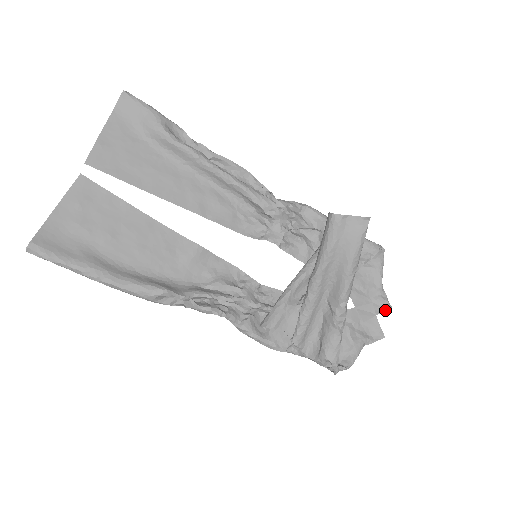
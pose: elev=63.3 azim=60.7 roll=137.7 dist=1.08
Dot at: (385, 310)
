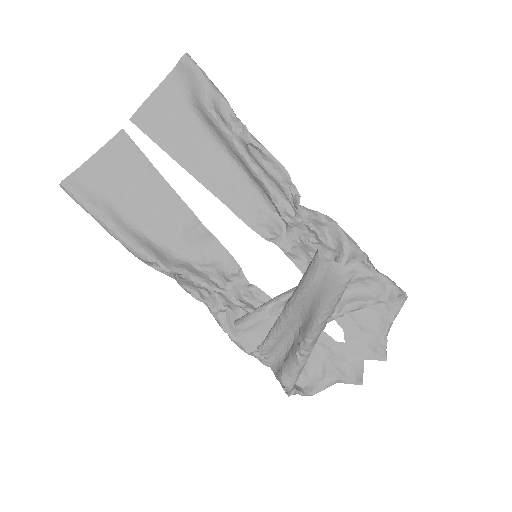
Dot at: (377, 359)
